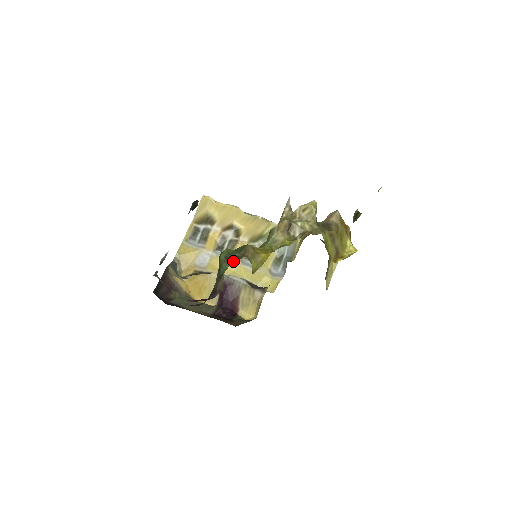
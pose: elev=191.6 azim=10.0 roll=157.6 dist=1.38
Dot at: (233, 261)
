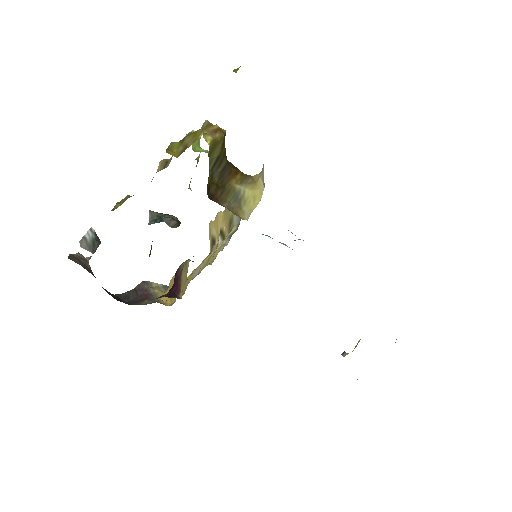
Dot at: occluded
